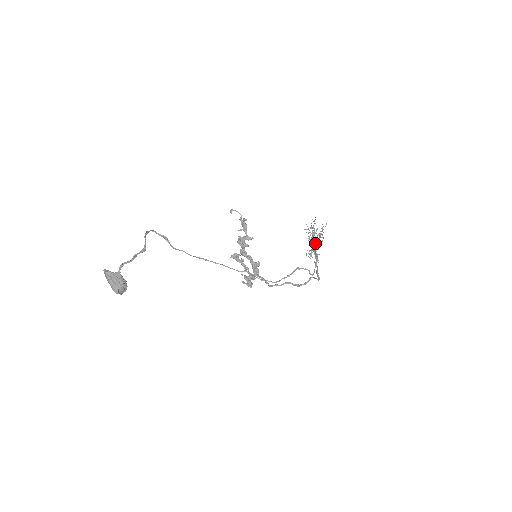
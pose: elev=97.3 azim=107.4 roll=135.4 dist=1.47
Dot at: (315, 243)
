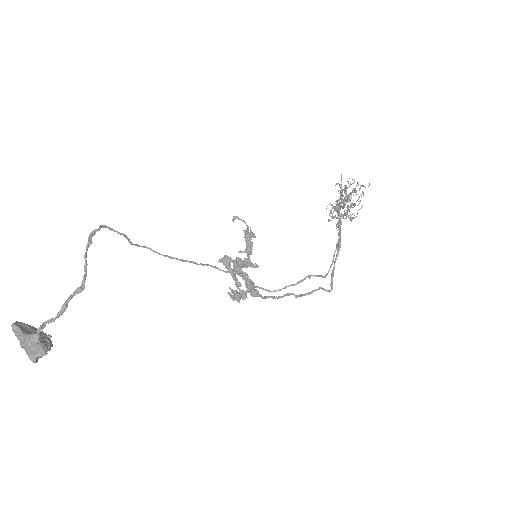
Dot at: occluded
